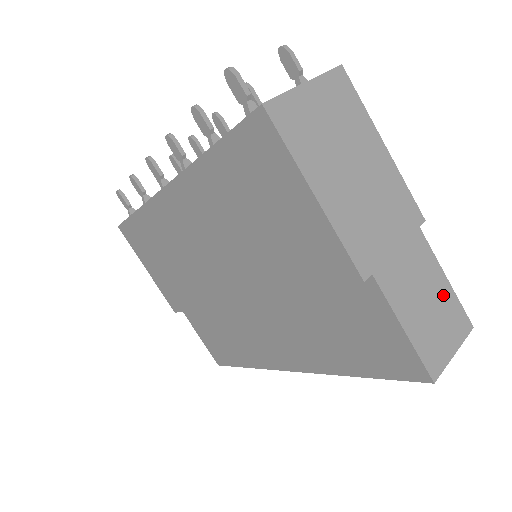
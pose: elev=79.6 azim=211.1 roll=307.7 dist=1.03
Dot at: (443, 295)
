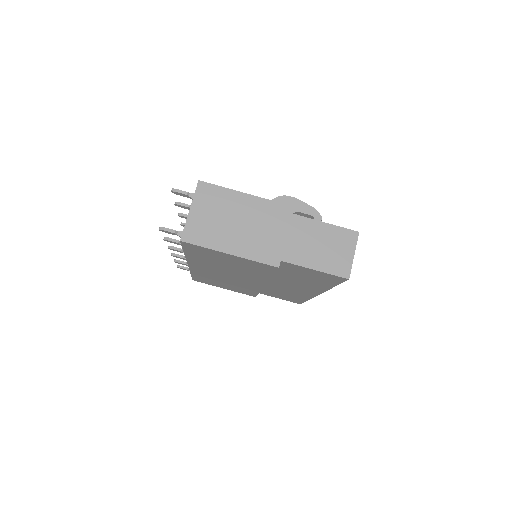
Dot at: (329, 233)
